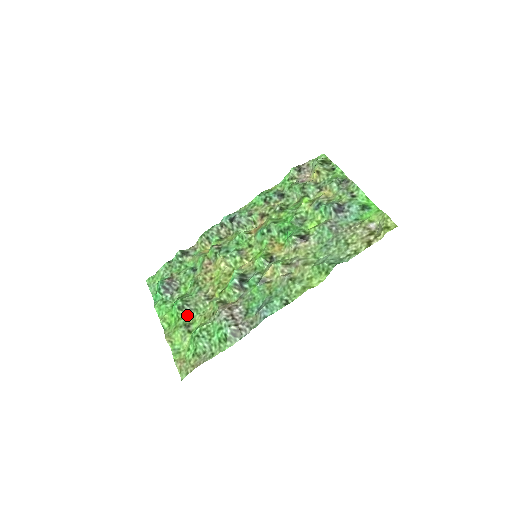
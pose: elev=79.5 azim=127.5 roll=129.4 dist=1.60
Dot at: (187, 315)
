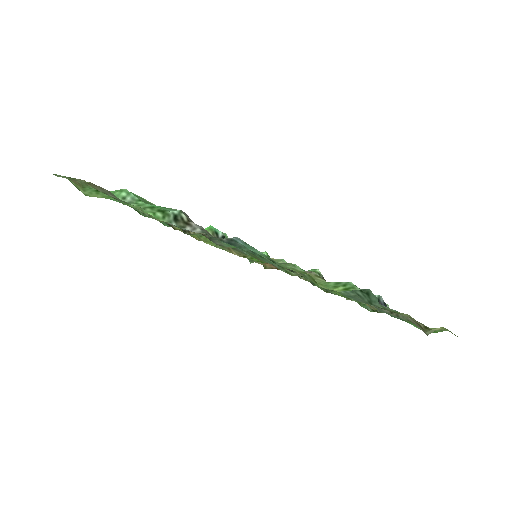
Dot at: occluded
